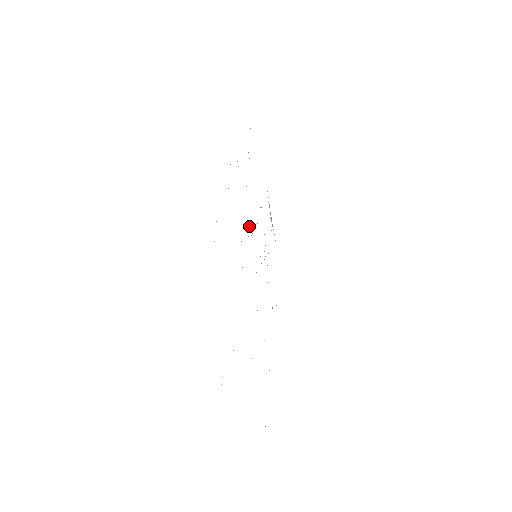
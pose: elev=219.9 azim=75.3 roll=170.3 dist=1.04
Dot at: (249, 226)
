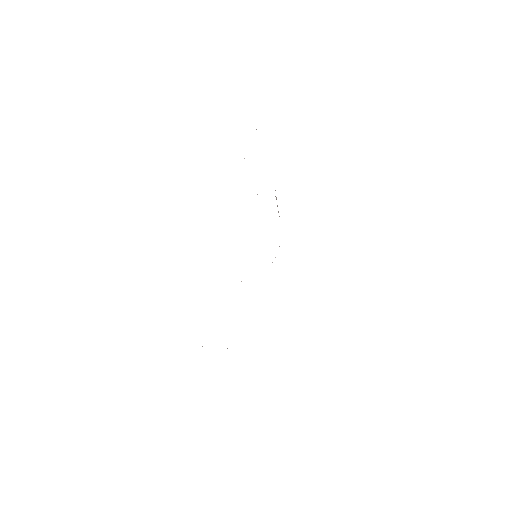
Dot at: occluded
